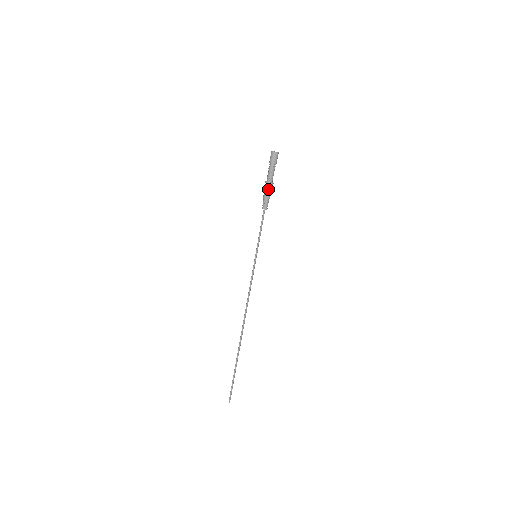
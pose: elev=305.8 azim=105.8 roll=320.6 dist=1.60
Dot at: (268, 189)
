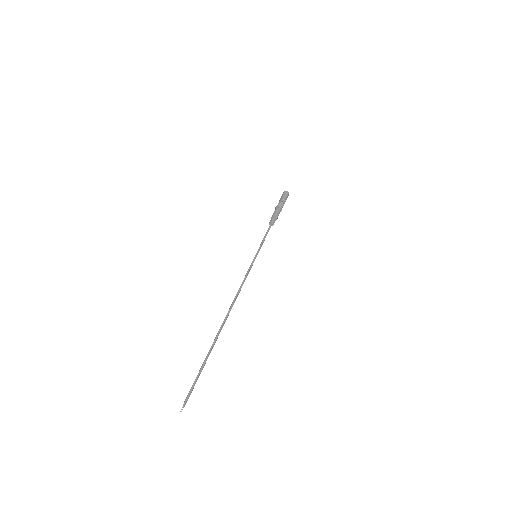
Dot at: (277, 210)
